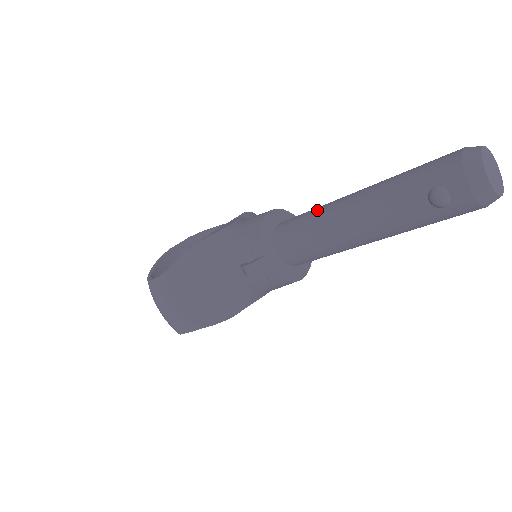
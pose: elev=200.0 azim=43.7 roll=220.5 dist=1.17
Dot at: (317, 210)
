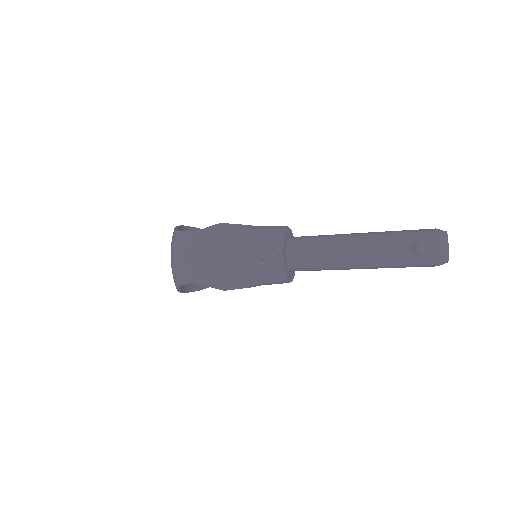
Dot at: (328, 235)
